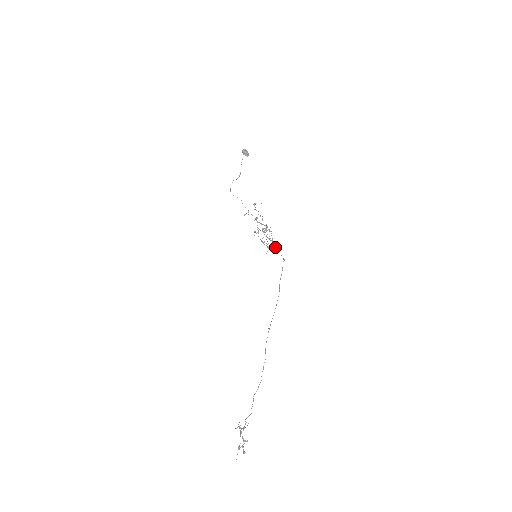
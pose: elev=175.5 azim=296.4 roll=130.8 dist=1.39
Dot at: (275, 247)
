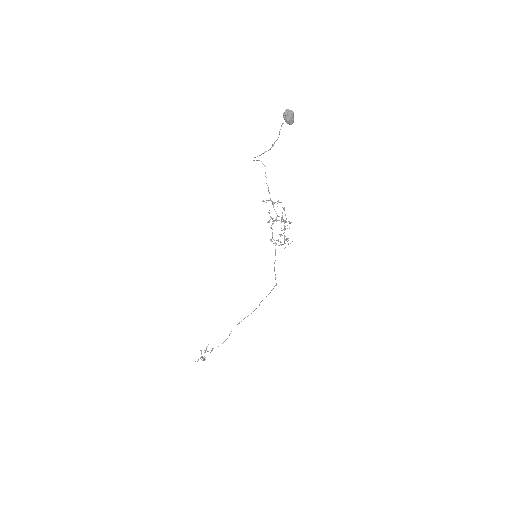
Dot at: (274, 267)
